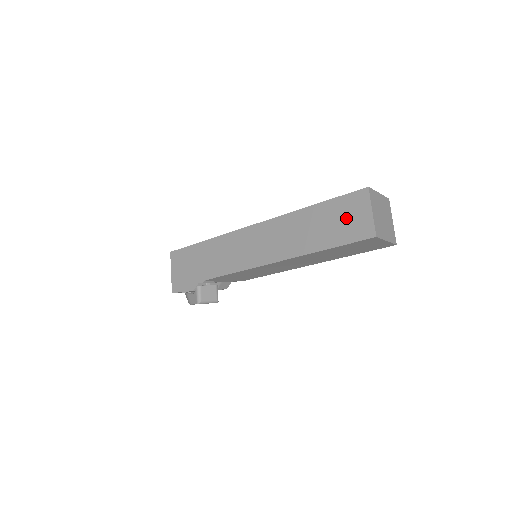
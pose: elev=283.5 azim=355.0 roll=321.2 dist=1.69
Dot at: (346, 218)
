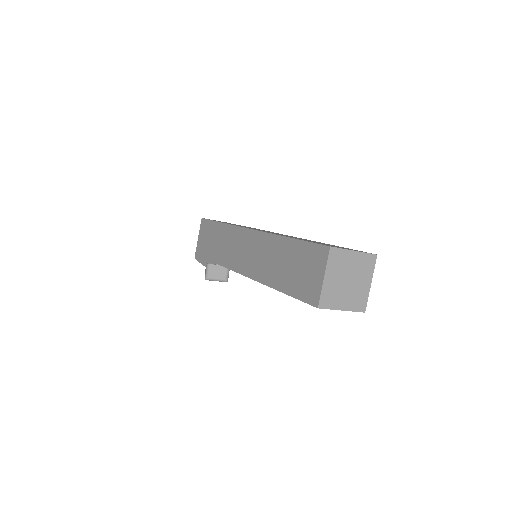
Dot at: (305, 270)
